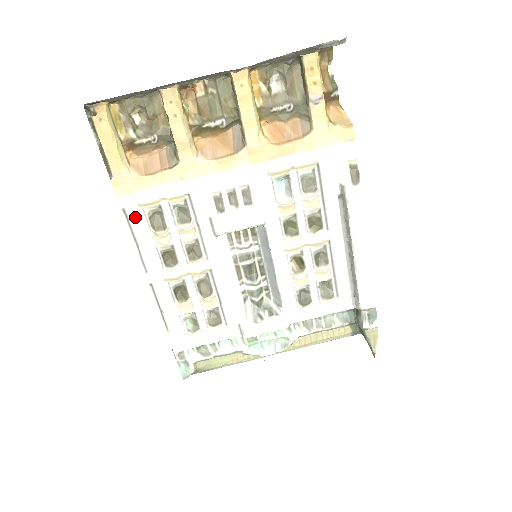
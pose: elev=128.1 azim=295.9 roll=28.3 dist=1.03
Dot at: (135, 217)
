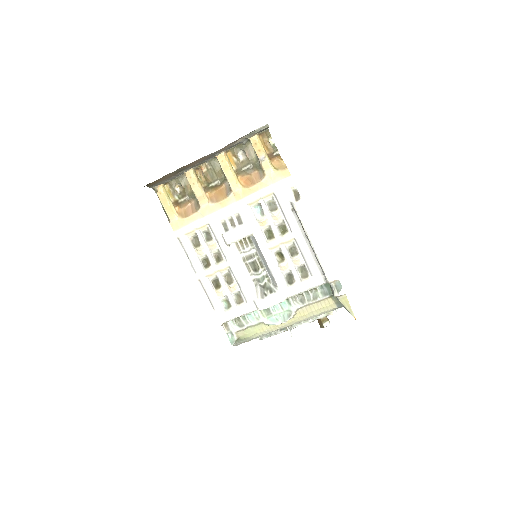
Dot at: (184, 241)
